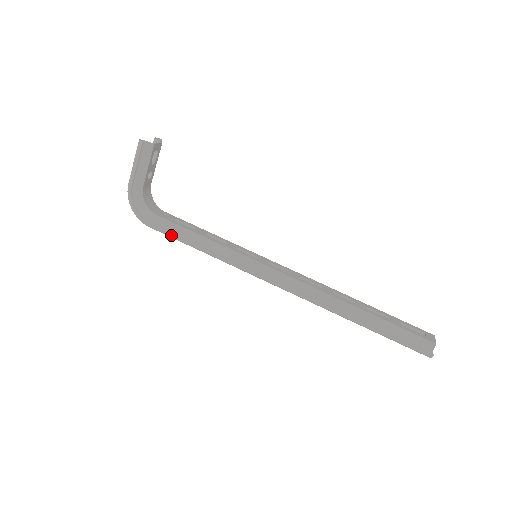
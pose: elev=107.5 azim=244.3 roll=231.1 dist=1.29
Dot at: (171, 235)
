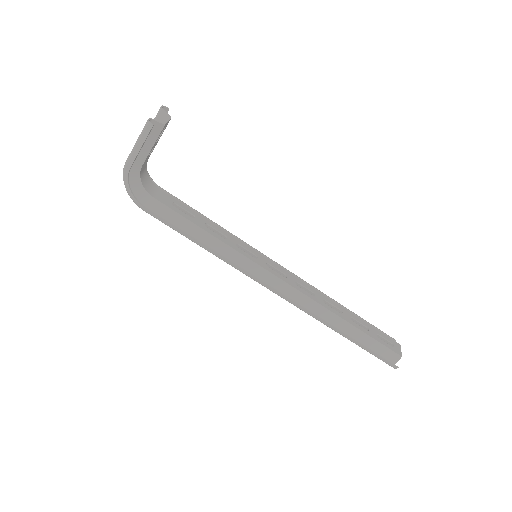
Dot at: (169, 225)
